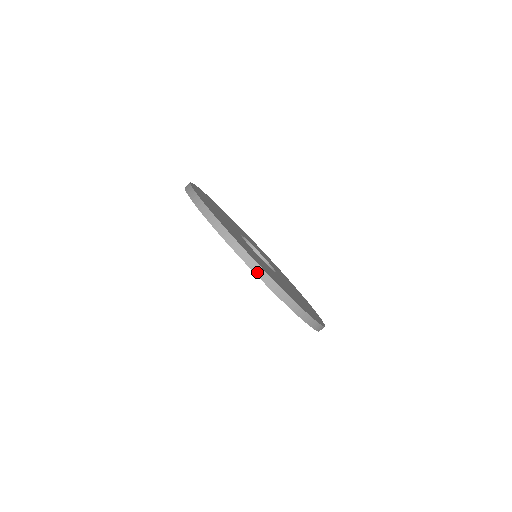
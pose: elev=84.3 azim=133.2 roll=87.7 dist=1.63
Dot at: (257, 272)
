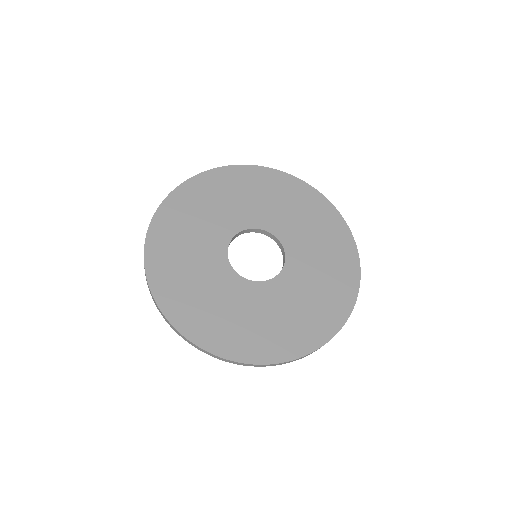
Dot at: occluded
